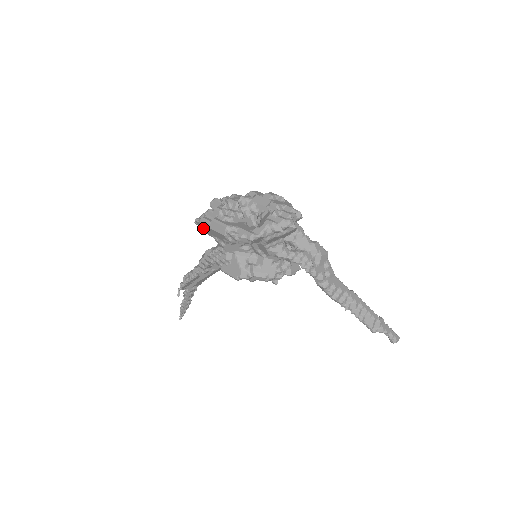
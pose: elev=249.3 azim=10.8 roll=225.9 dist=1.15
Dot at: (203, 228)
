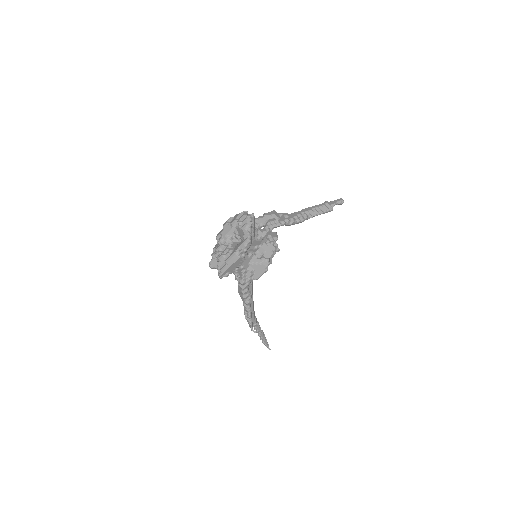
Dot at: (227, 273)
